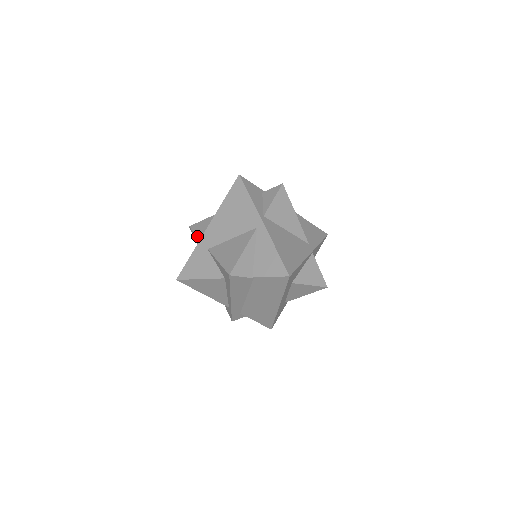
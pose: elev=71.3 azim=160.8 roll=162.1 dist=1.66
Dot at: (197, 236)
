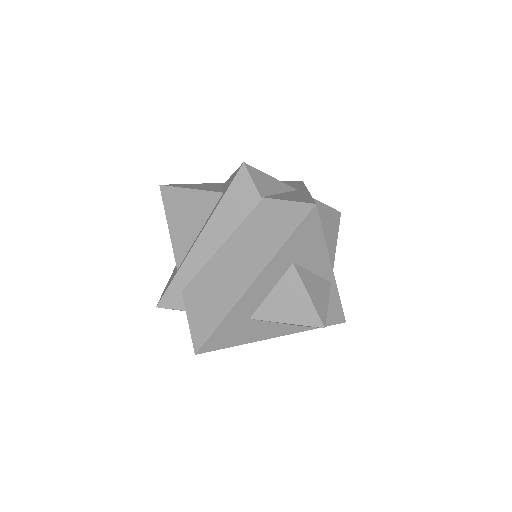
Dot at: occluded
